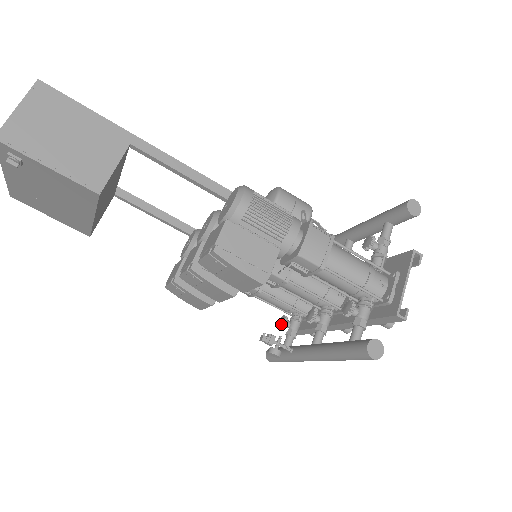
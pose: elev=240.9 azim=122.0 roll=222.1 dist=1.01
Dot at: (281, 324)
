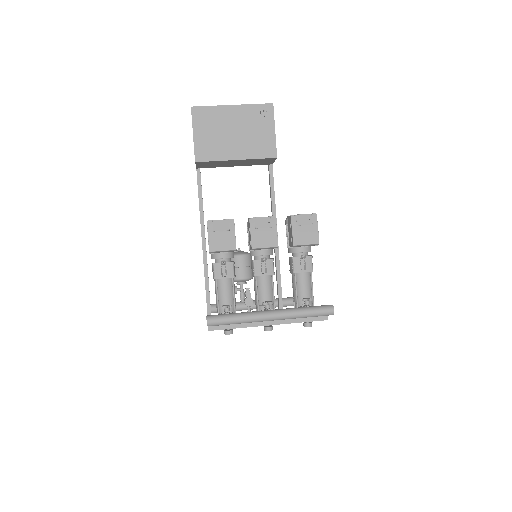
Dot at: (229, 305)
